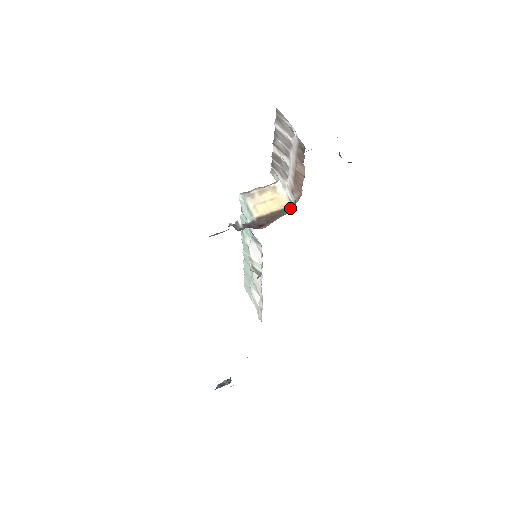
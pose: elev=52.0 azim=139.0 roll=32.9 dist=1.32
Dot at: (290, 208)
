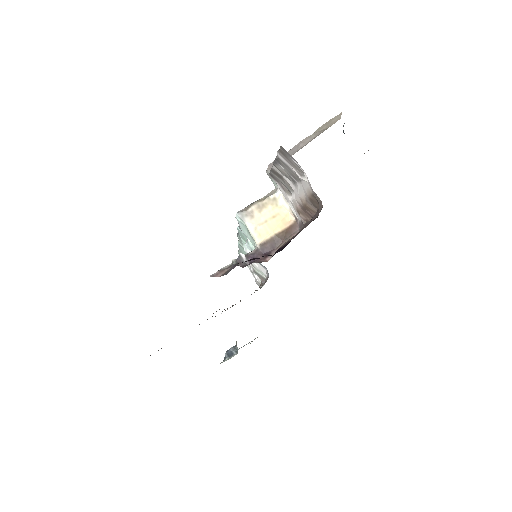
Dot at: (296, 227)
